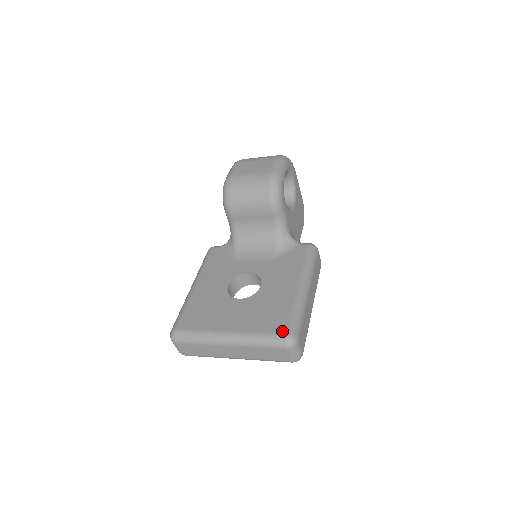
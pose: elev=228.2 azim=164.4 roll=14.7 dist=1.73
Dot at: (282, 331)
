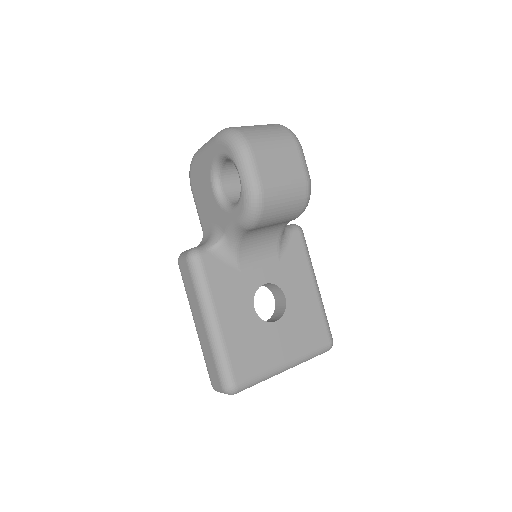
Dot at: (327, 342)
